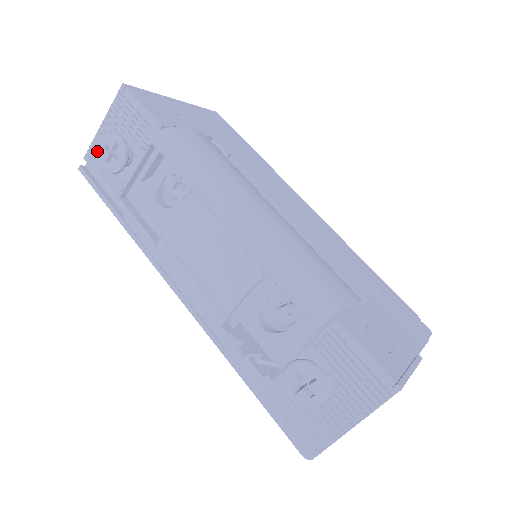
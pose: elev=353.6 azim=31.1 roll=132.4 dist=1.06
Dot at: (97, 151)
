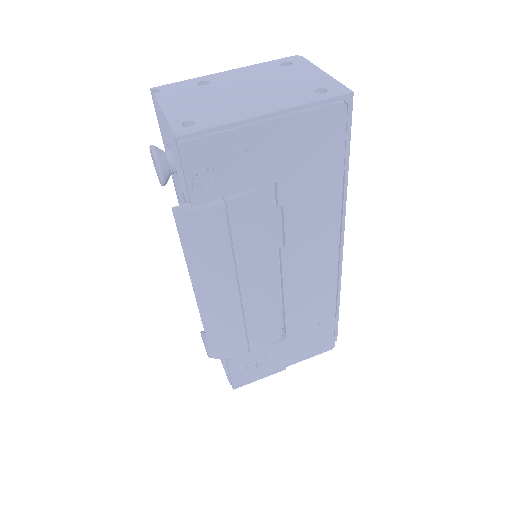
Dot at: occluded
